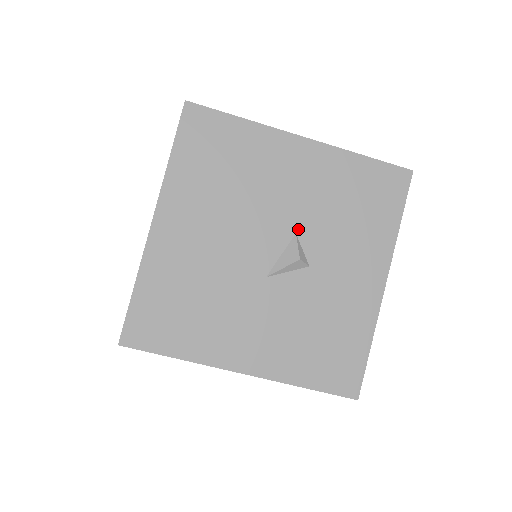
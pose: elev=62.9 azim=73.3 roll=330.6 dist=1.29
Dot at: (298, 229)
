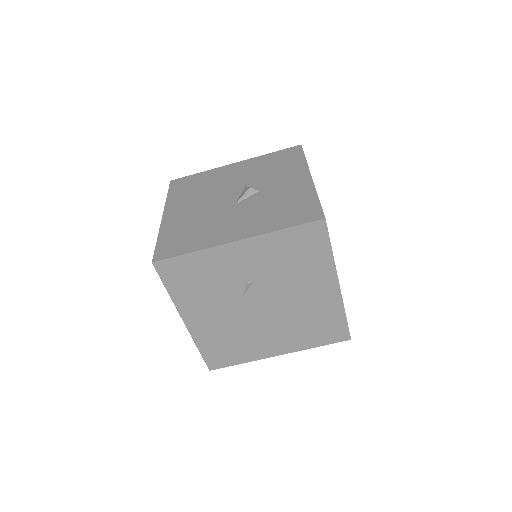
Dot at: (246, 184)
